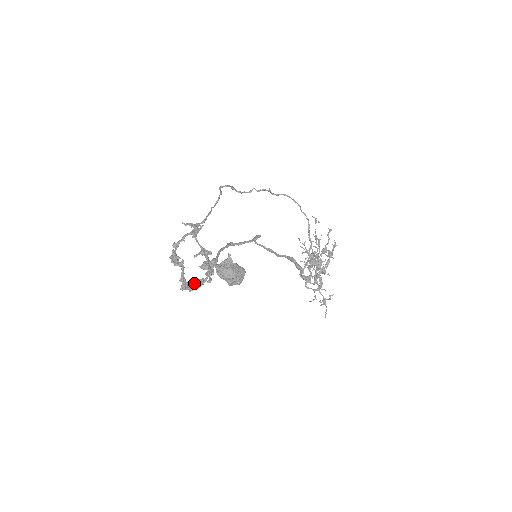
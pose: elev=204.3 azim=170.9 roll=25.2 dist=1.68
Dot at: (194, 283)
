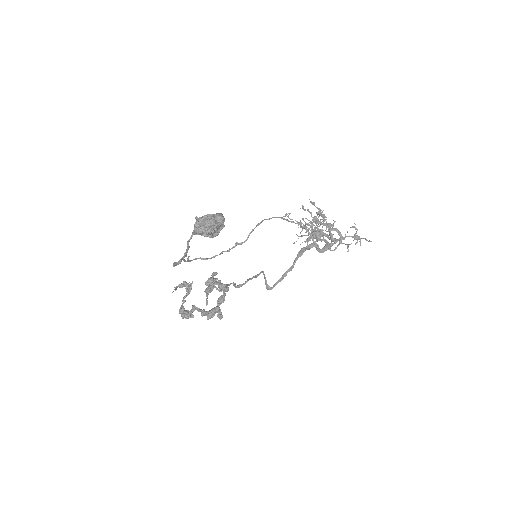
Dot at: (216, 306)
